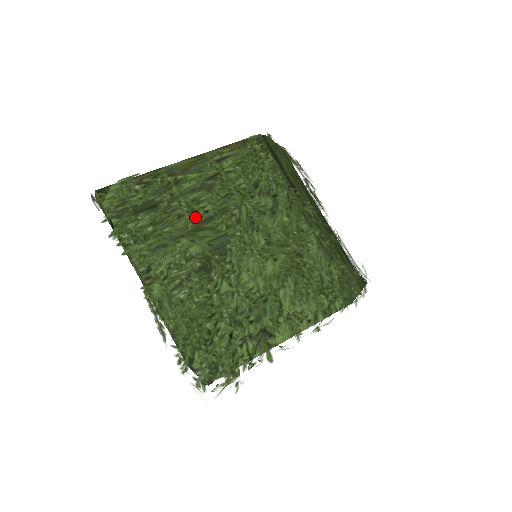
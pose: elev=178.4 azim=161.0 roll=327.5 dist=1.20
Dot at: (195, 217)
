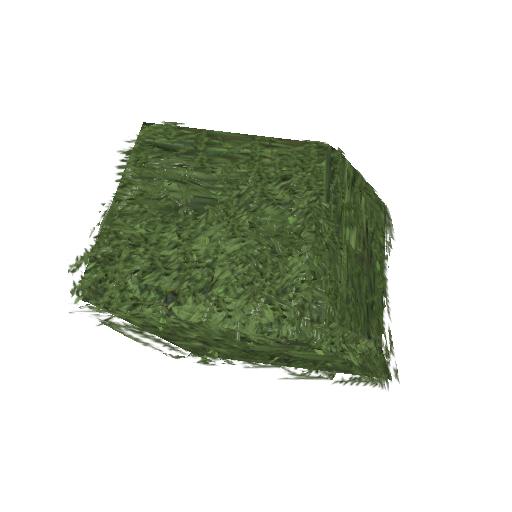
Dot at: (199, 171)
